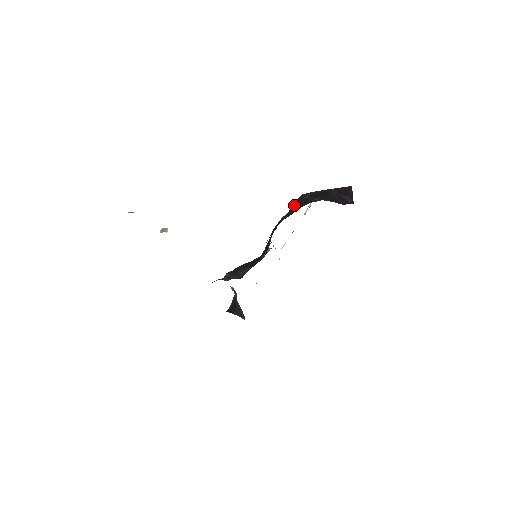
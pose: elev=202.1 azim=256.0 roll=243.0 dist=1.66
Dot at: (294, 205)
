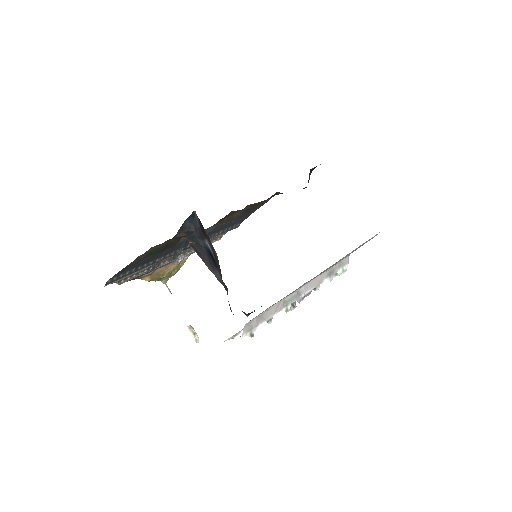
Dot at: occluded
